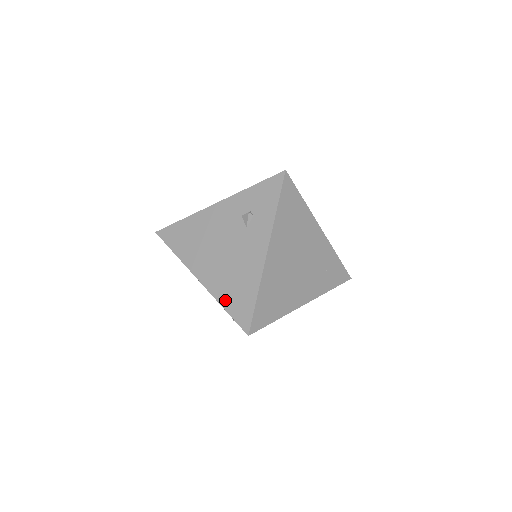
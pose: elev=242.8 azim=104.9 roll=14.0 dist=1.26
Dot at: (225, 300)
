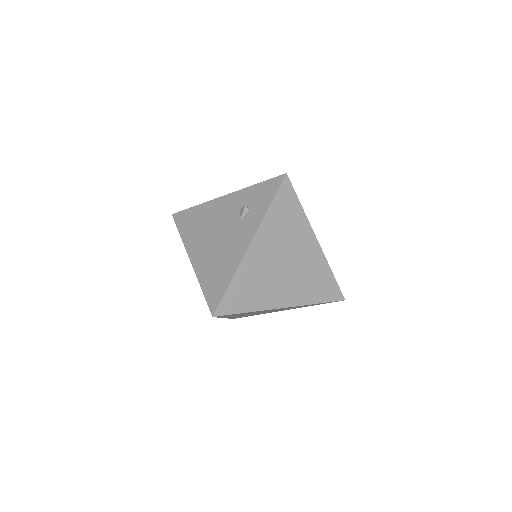
Dot at: (204, 281)
